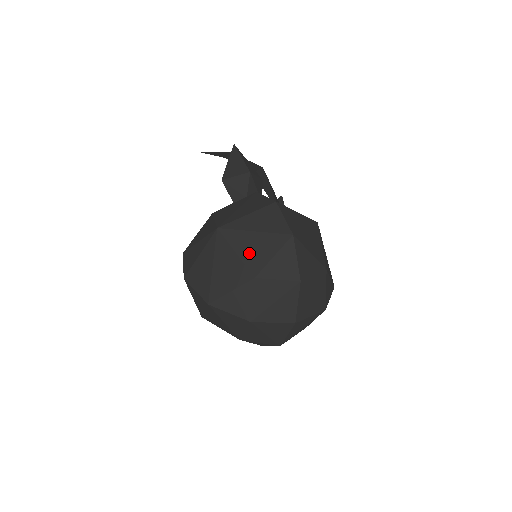
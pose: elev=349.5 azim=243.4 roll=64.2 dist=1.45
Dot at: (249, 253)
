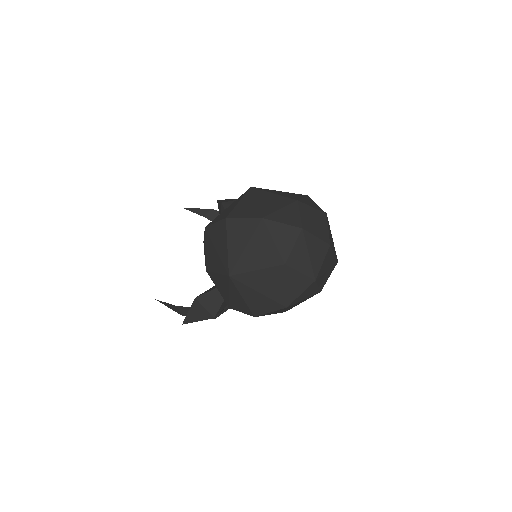
Dot at: (284, 195)
